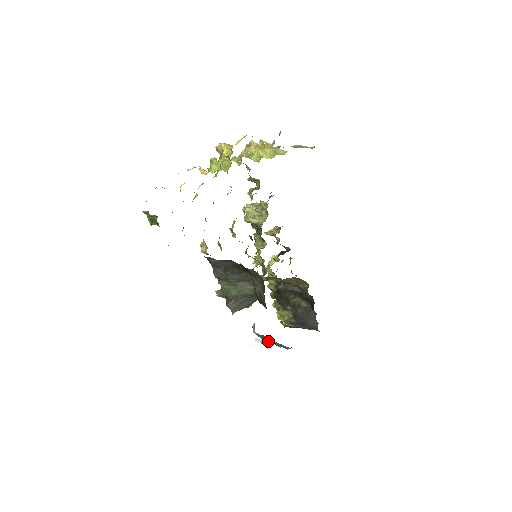
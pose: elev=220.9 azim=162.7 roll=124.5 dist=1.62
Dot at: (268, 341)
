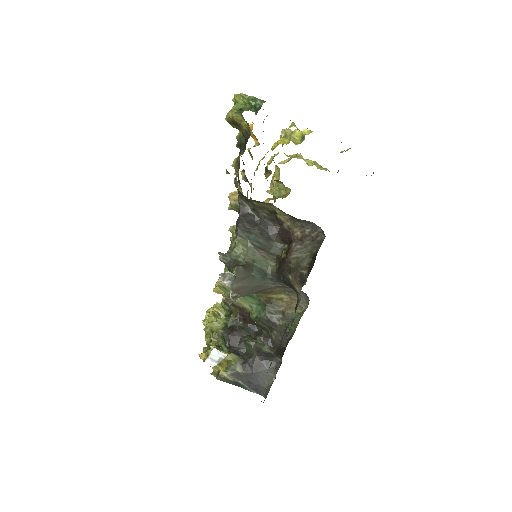
Dot at: occluded
